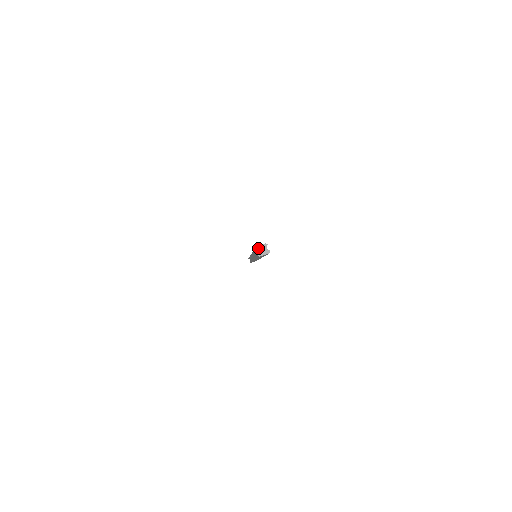
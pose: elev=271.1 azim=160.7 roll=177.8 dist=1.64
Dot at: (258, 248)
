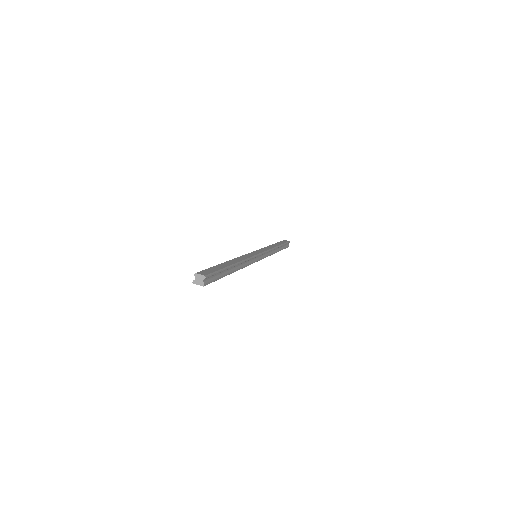
Dot at: (196, 275)
